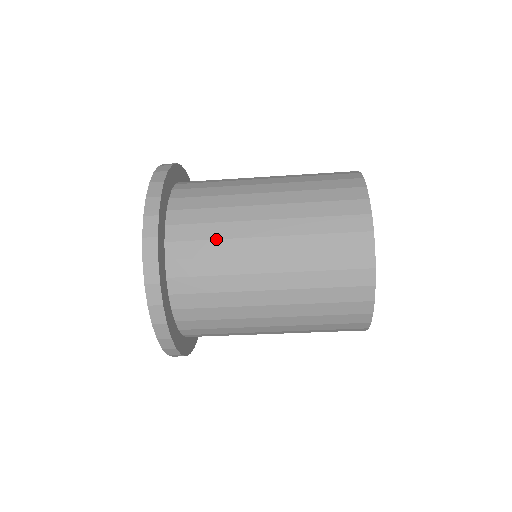
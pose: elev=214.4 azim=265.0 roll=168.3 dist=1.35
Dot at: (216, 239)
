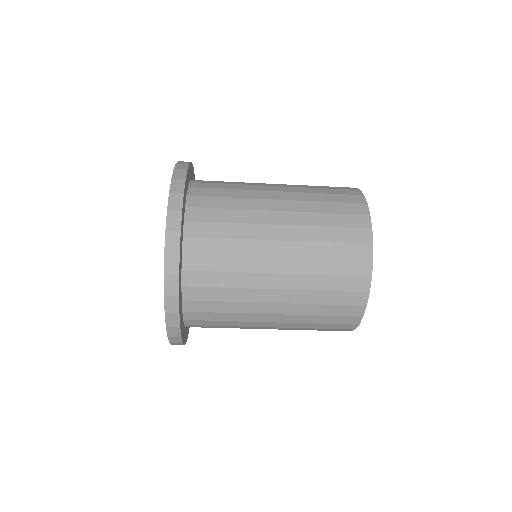
Dot at: (229, 313)
